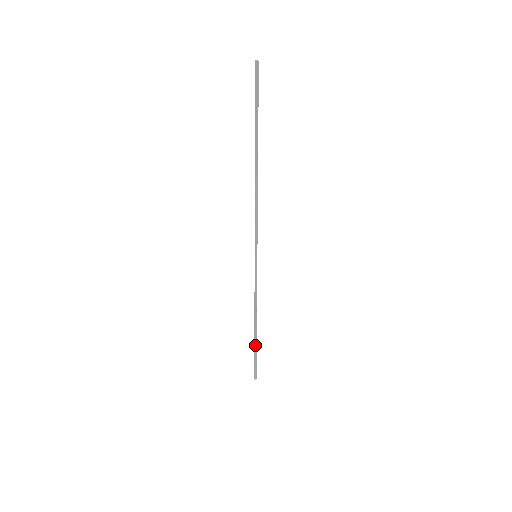
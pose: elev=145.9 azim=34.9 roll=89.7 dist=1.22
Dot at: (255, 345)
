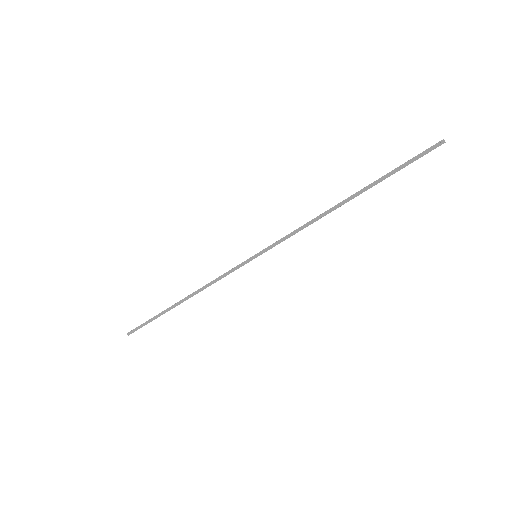
Dot at: (164, 312)
